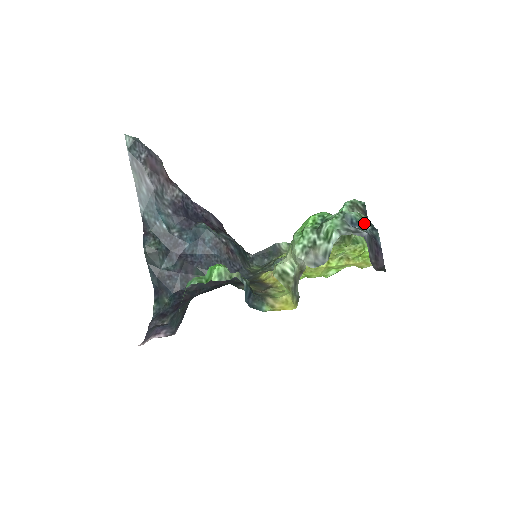
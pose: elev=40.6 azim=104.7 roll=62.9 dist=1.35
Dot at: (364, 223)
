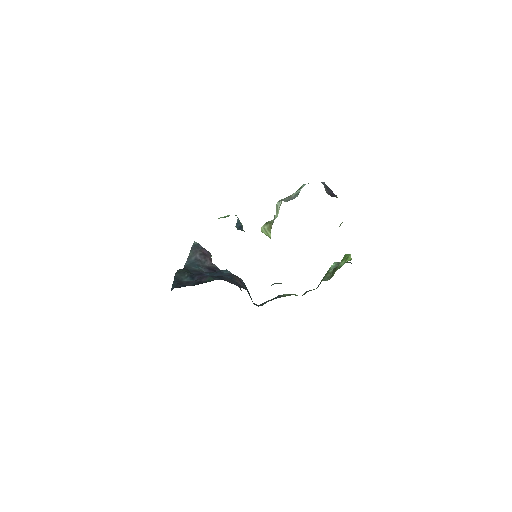
Dot at: occluded
